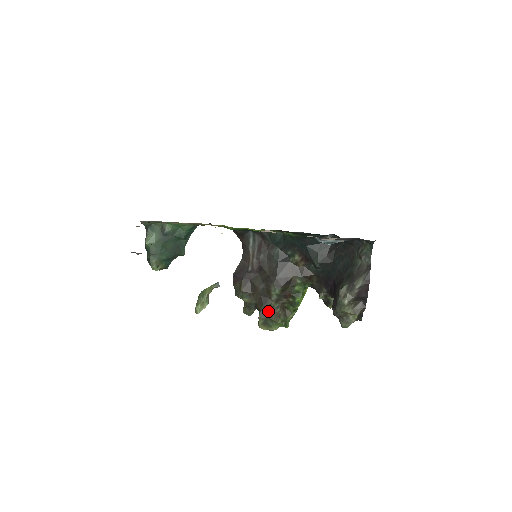
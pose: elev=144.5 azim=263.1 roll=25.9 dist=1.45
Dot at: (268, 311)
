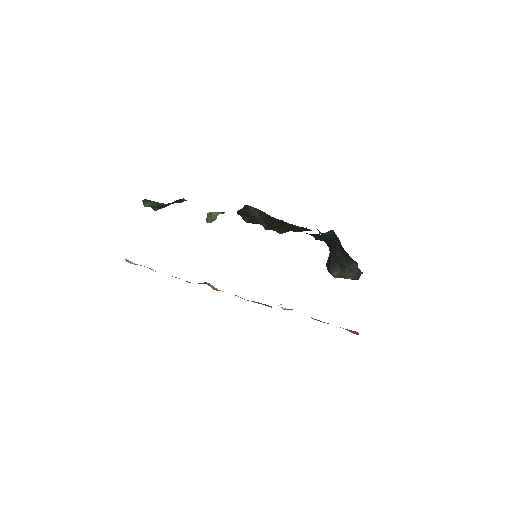
Dot at: occluded
